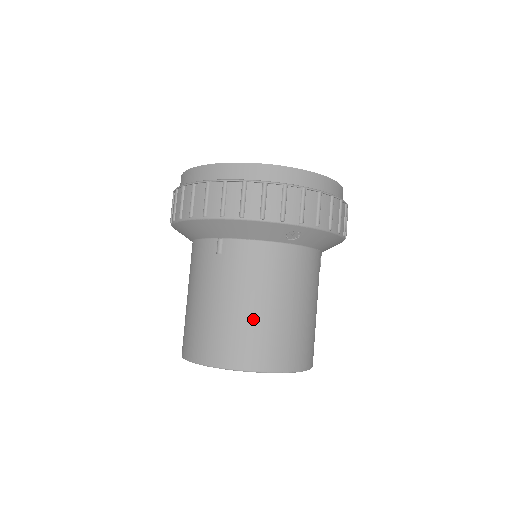
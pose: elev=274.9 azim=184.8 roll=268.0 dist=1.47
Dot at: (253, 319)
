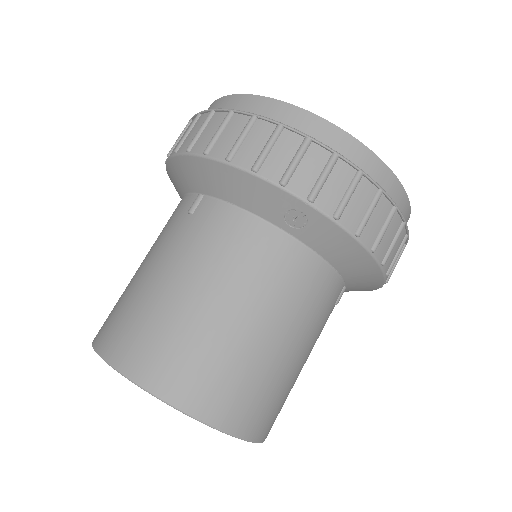
Dot at: (186, 315)
